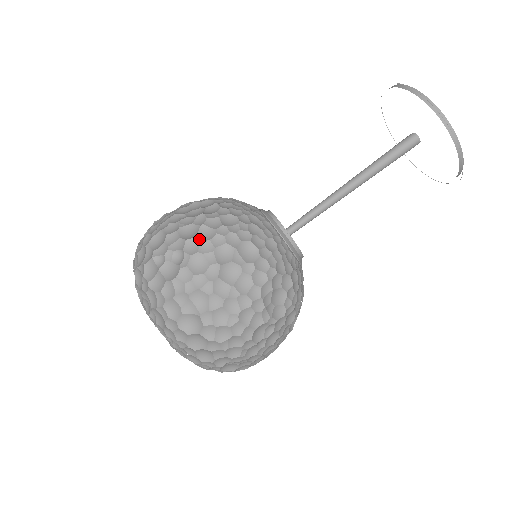
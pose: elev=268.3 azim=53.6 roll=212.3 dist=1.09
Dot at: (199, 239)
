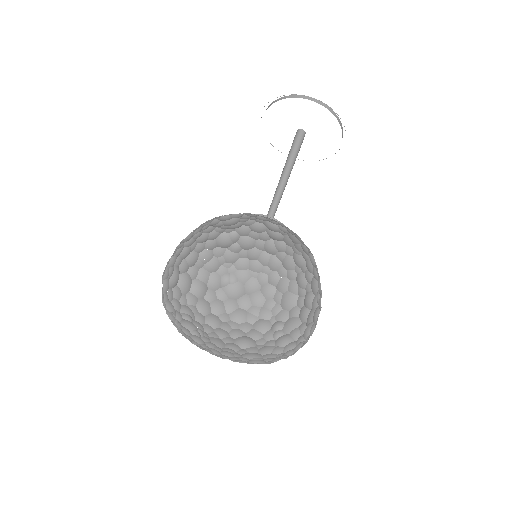
Dot at: occluded
